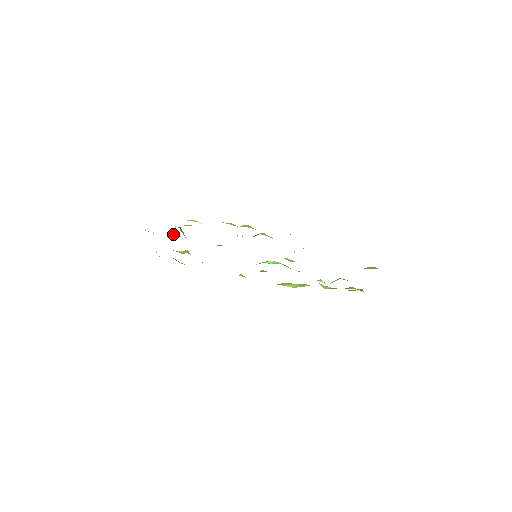
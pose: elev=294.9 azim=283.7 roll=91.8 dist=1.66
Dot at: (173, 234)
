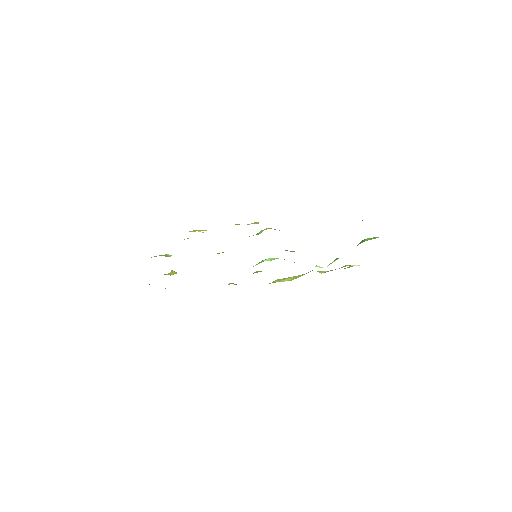
Dot at: (163, 255)
